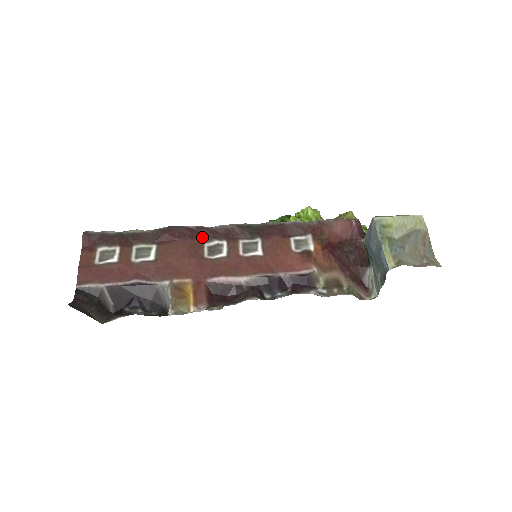
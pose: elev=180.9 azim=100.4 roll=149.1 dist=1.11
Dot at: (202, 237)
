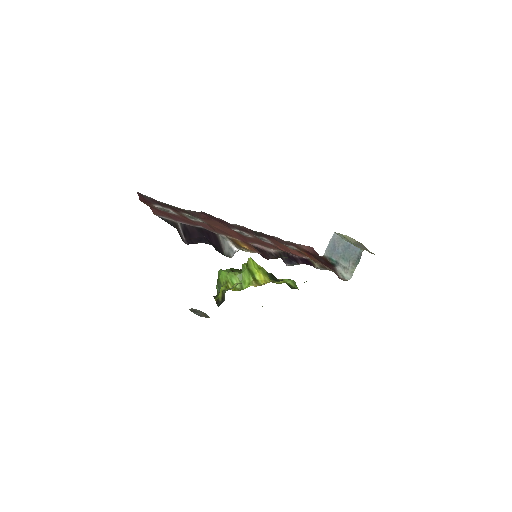
Dot at: (227, 225)
